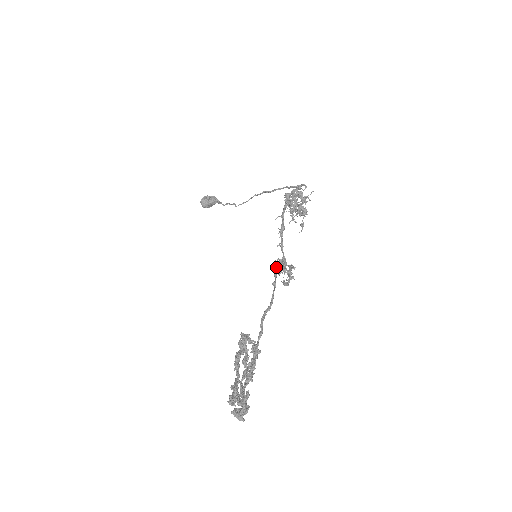
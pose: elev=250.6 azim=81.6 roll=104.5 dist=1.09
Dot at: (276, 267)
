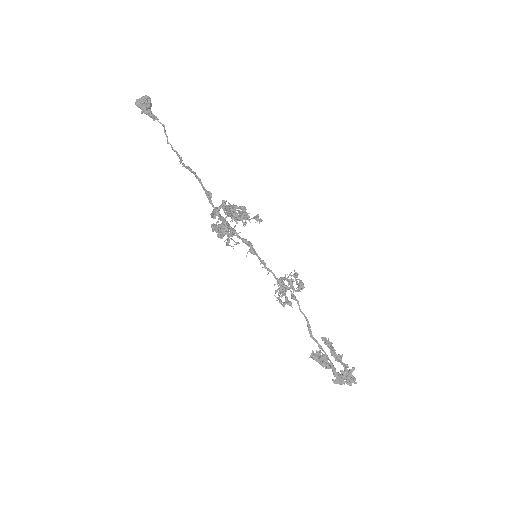
Dot at: occluded
